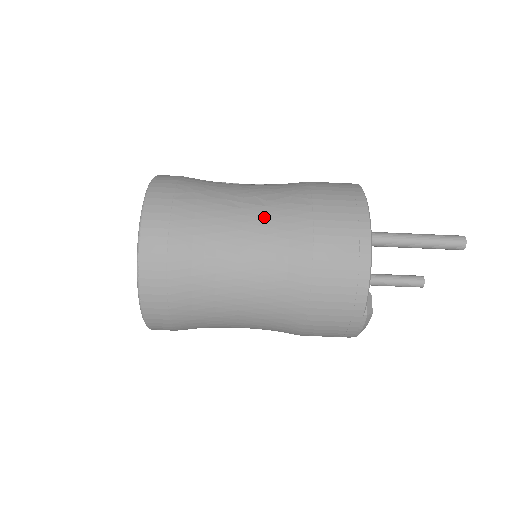
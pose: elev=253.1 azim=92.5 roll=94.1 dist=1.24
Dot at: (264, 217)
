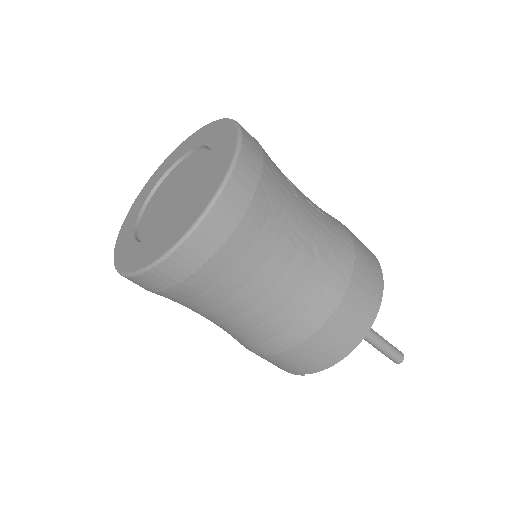
Dot at: (308, 274)
